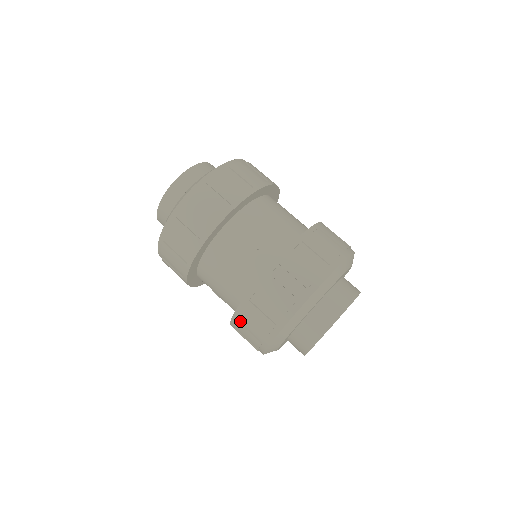
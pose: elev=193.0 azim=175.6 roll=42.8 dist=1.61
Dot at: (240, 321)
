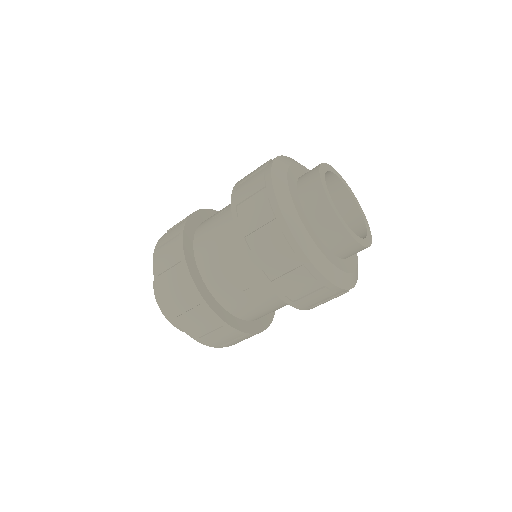
Dot at: (254, 247)
